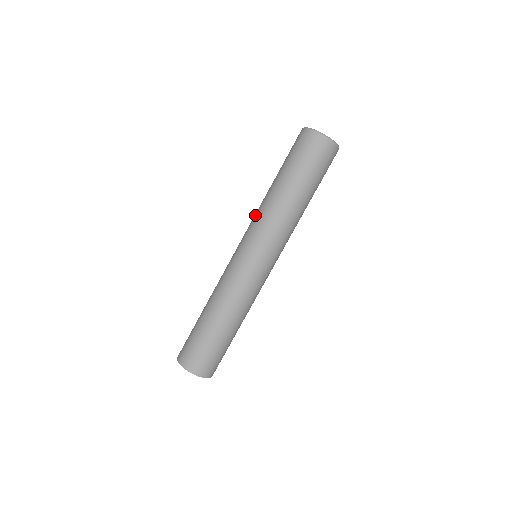
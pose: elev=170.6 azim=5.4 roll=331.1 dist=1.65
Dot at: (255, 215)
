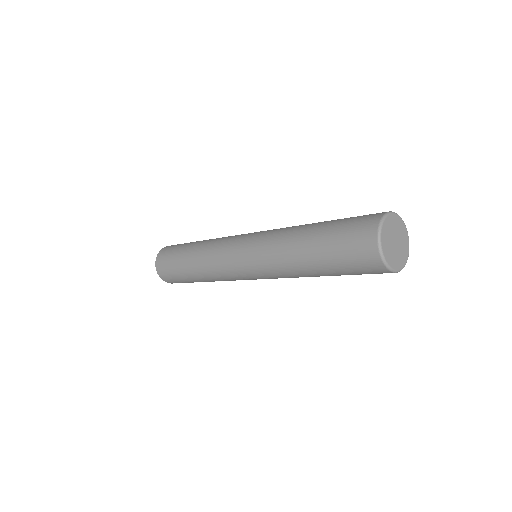
Dot at: (270, 240)
